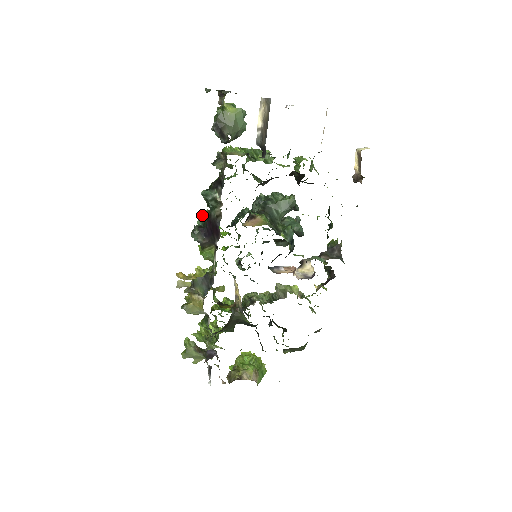
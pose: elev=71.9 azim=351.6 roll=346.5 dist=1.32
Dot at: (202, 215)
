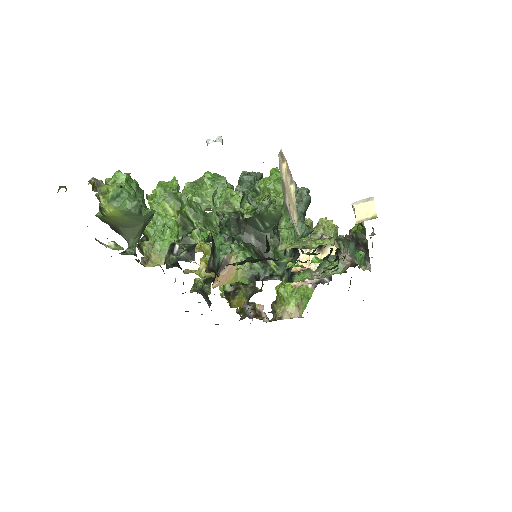
Dot at: occluded
